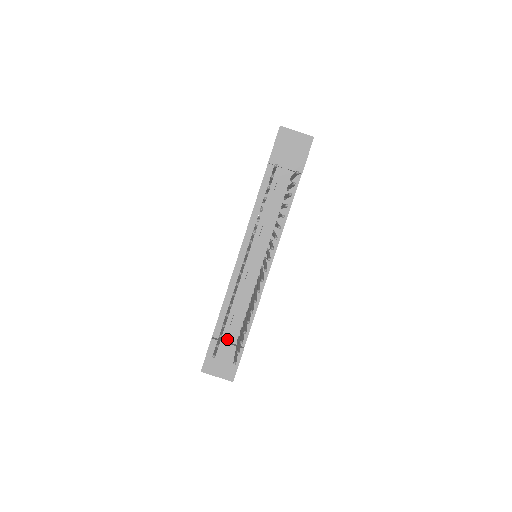
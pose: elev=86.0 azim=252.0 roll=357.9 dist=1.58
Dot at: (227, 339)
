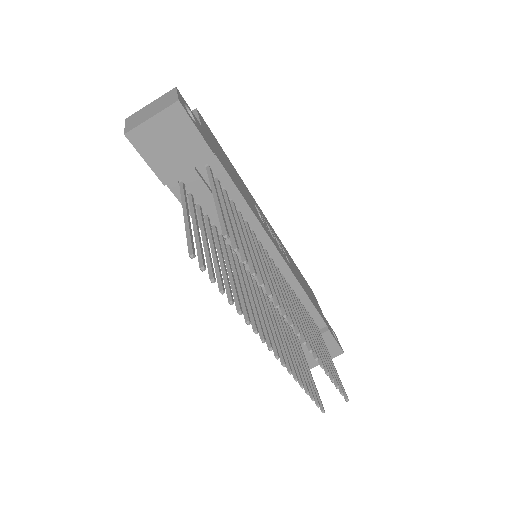
Dot at: occluded
